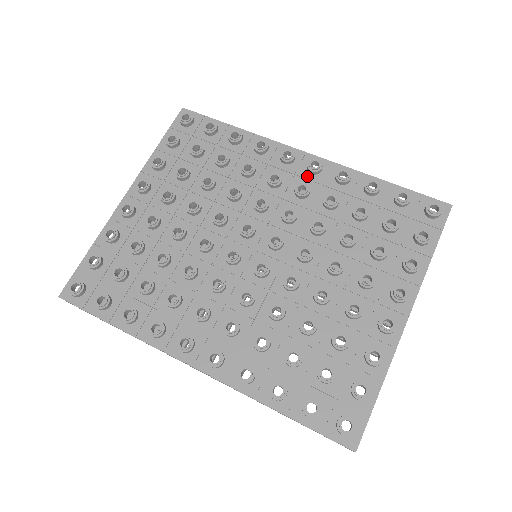
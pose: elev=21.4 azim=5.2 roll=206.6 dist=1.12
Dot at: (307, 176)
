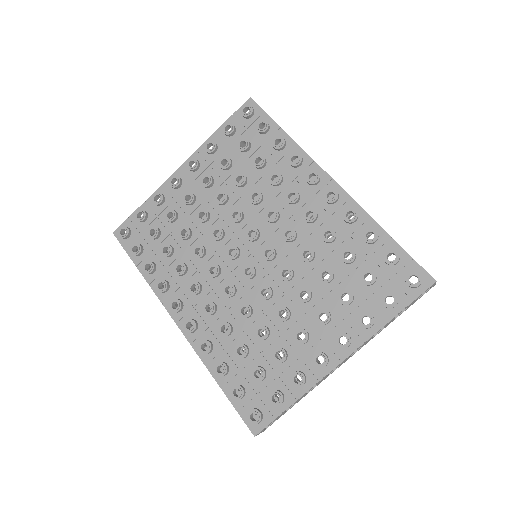
Dot at: (322, 203)
